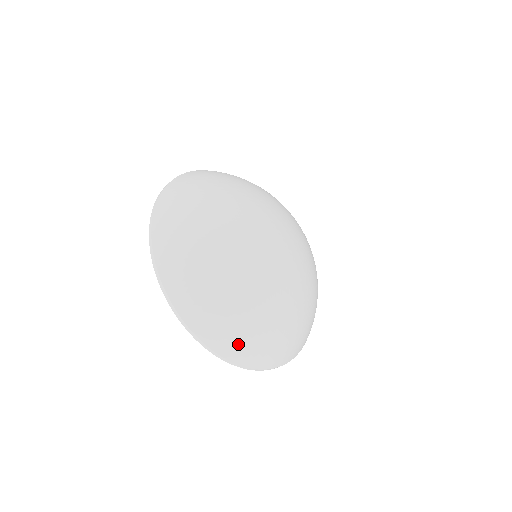
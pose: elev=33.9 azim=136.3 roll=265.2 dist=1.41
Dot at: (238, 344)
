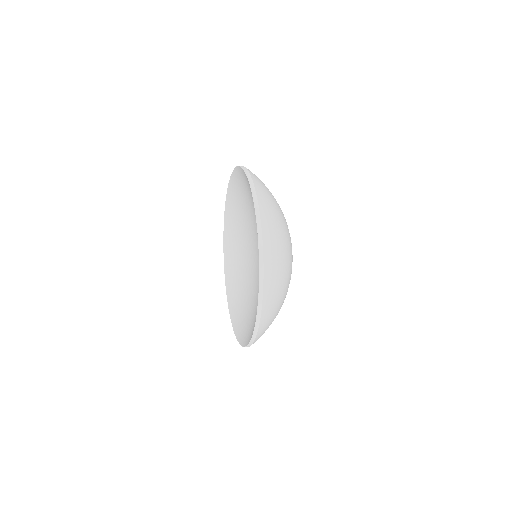
Dot at: (269, 319)
